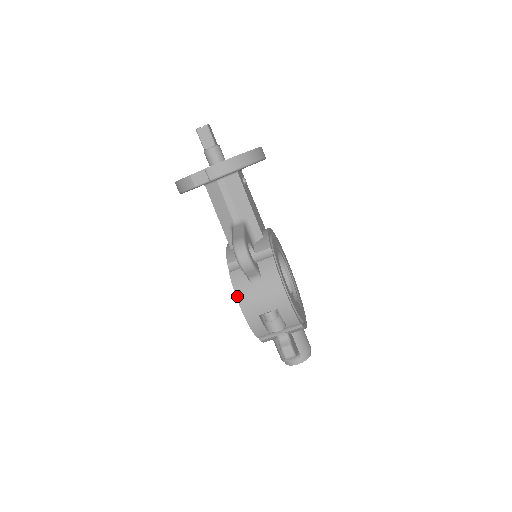
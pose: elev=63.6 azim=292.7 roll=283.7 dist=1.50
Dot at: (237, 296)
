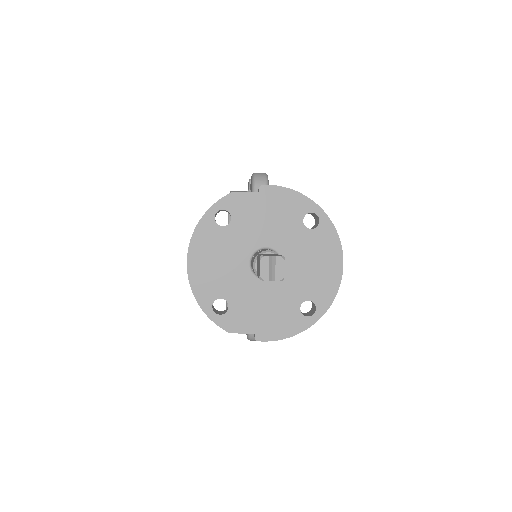
Dot at: occluded
